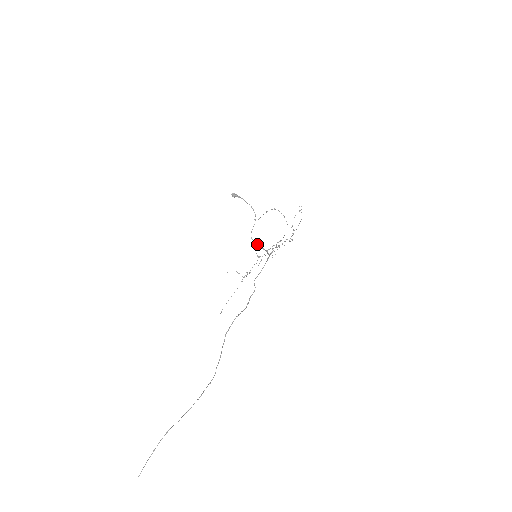
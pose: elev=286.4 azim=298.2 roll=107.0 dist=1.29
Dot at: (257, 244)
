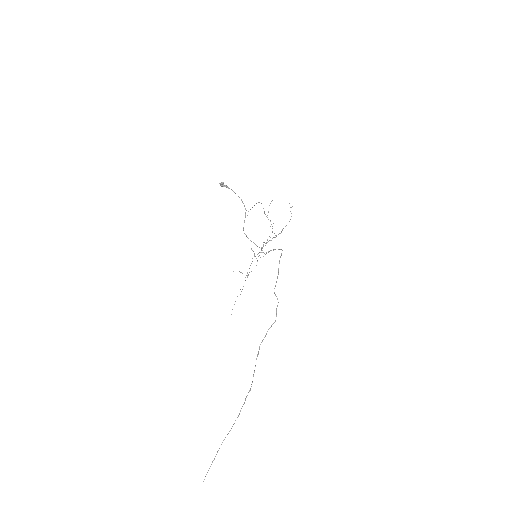
Dot at: (251, 241)
